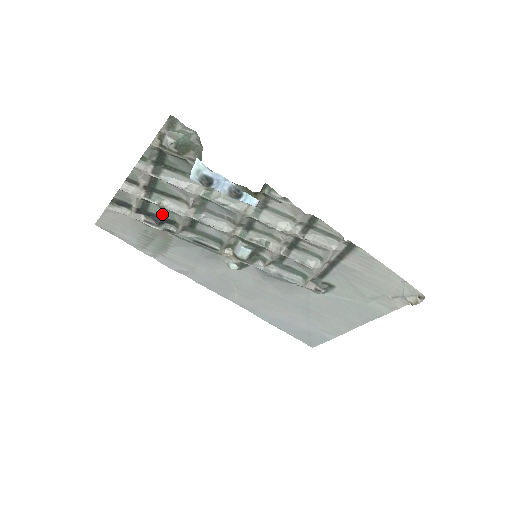
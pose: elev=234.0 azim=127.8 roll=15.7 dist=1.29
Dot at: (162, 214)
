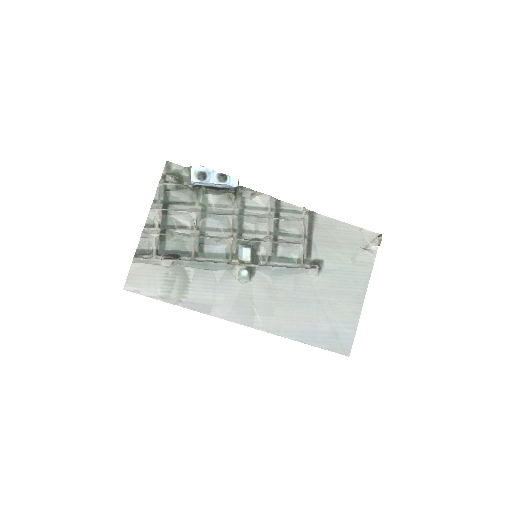
Dot at: (176, 249)
